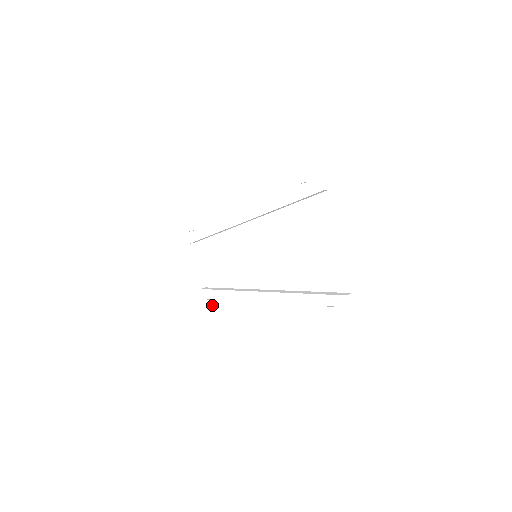
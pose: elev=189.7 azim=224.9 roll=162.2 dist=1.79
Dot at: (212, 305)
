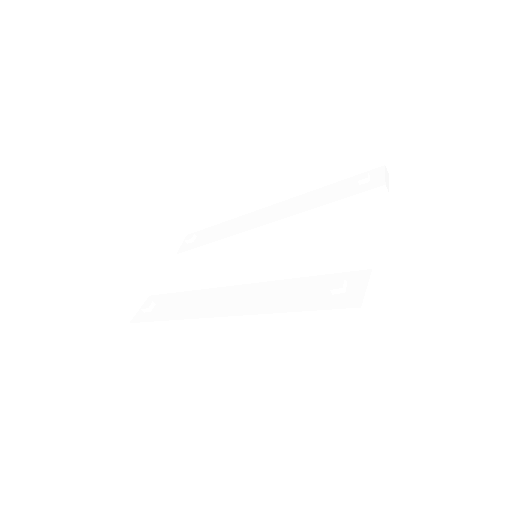
Dot at: (151, 310)
